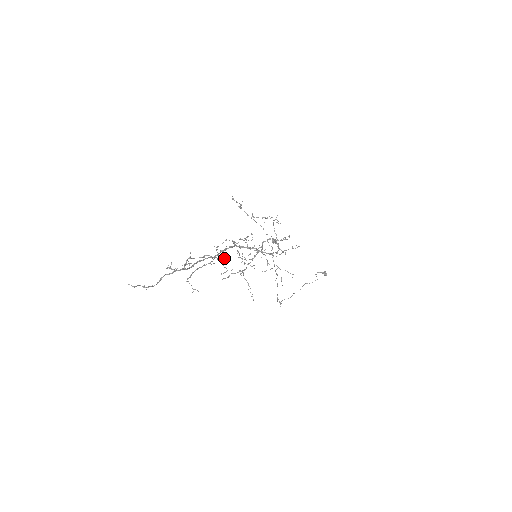
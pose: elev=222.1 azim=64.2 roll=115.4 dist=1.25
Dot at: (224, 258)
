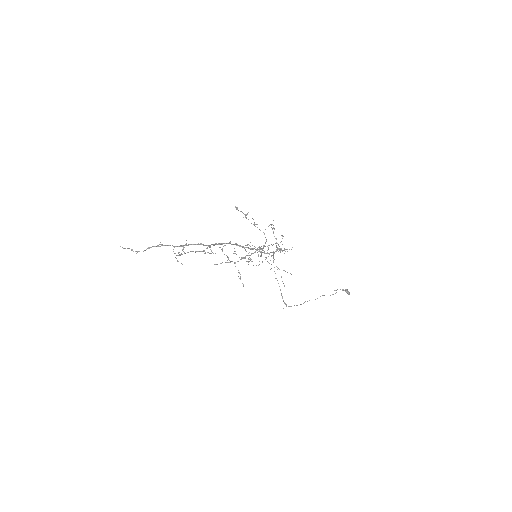
Dot at: (228, 257)
